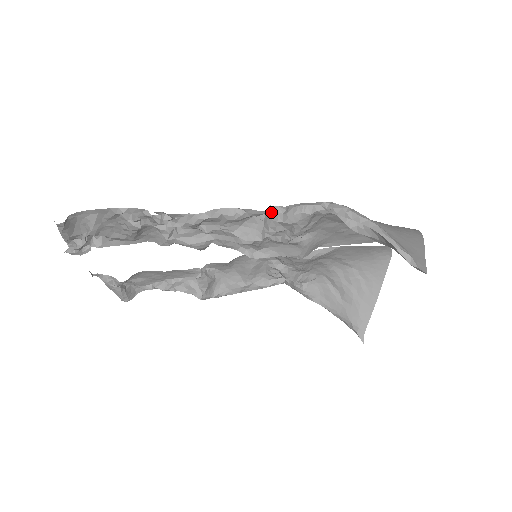
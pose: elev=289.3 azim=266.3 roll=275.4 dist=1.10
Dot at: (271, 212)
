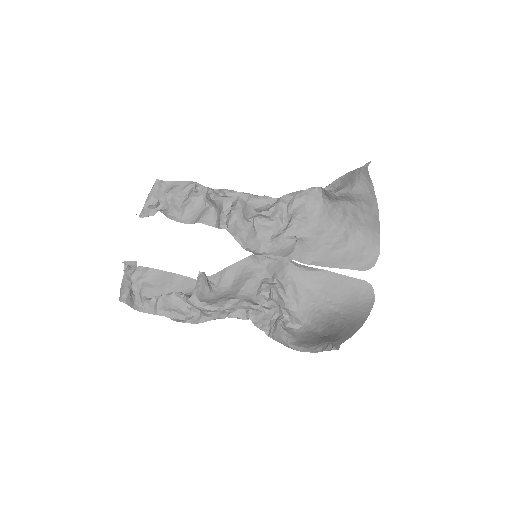
Dot at: occluded
